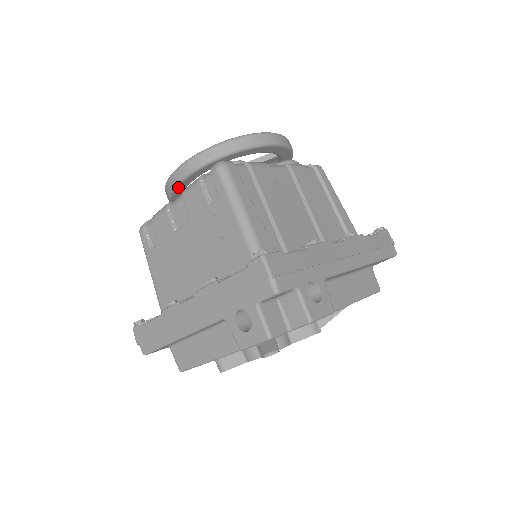
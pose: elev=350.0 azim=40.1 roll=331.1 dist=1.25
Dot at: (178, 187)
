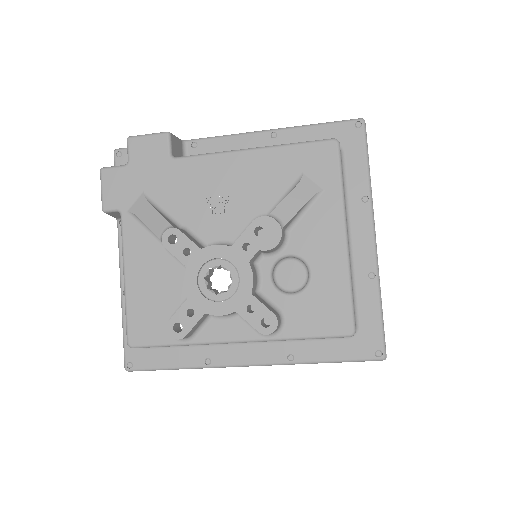
Dot at: occluded
